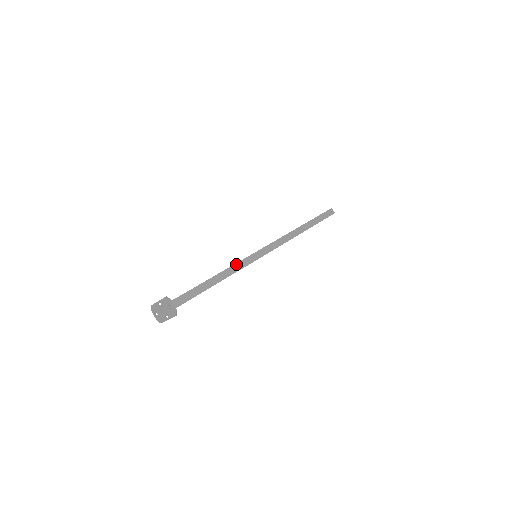
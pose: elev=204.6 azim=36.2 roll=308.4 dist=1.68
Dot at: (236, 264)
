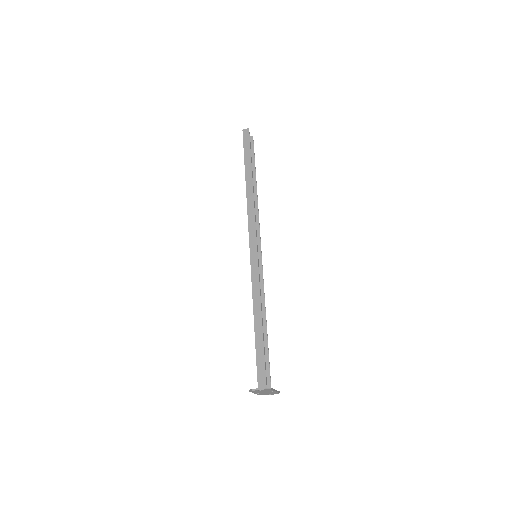
Dot at: (253, 289)
